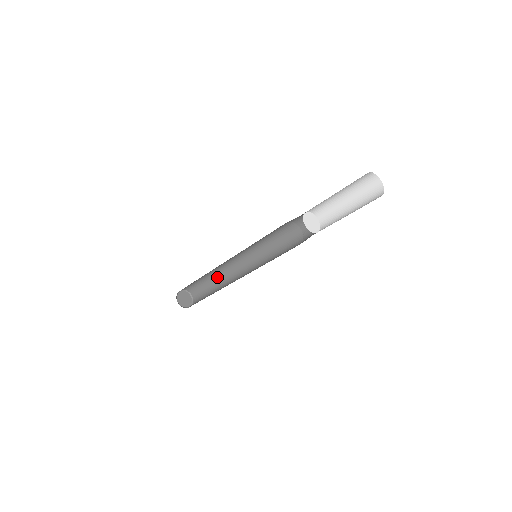
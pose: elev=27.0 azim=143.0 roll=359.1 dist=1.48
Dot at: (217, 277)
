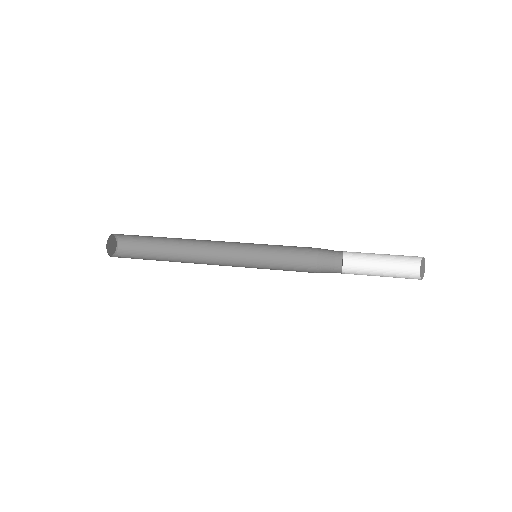
Dot at: (172, 238)
